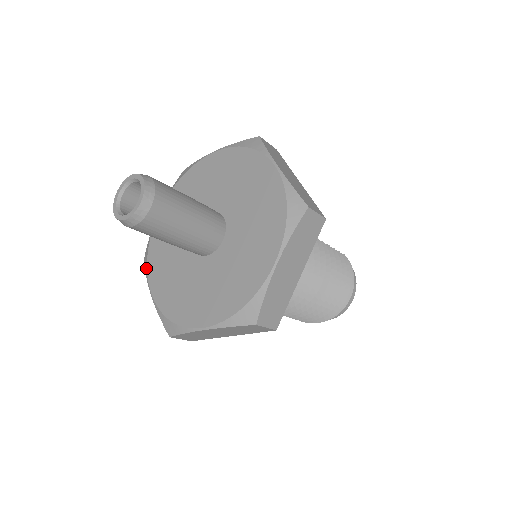
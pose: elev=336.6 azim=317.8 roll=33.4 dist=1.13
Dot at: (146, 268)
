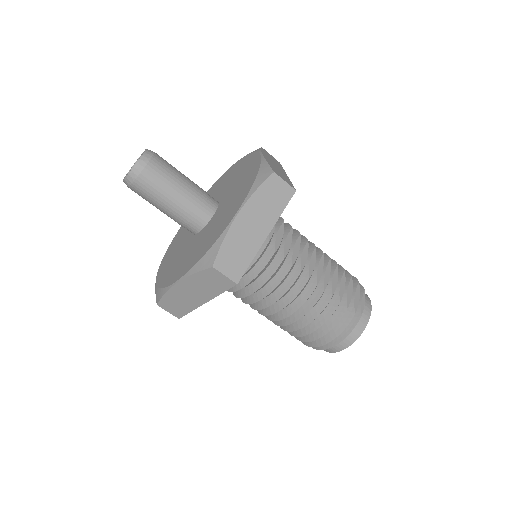
Dot at: occluded
